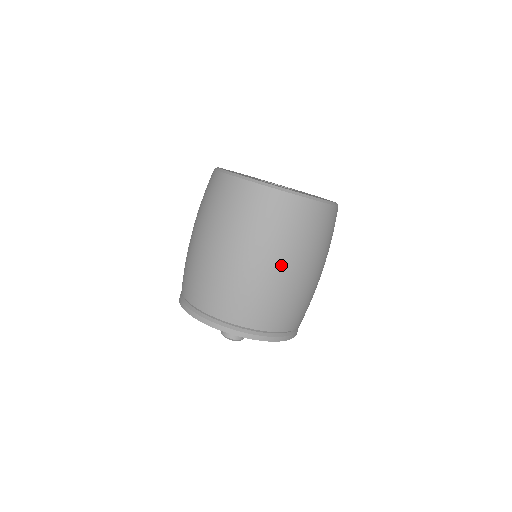
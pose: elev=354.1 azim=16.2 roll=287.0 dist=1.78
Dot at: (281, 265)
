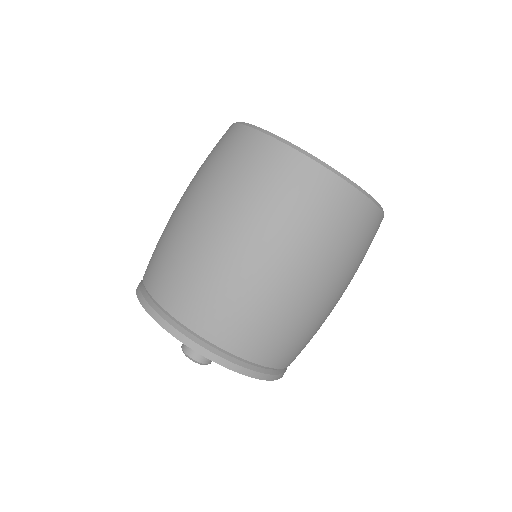
Dot at: (258, 250)
